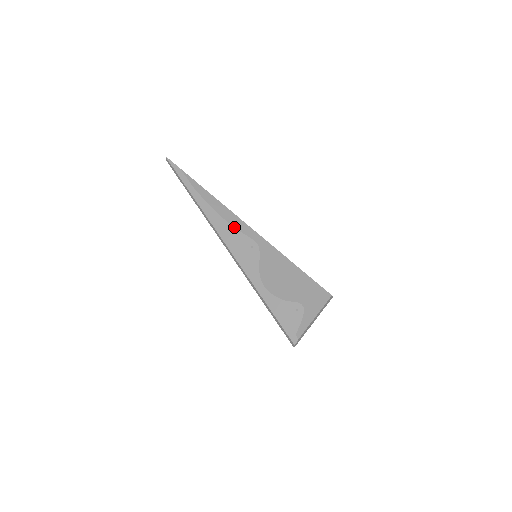
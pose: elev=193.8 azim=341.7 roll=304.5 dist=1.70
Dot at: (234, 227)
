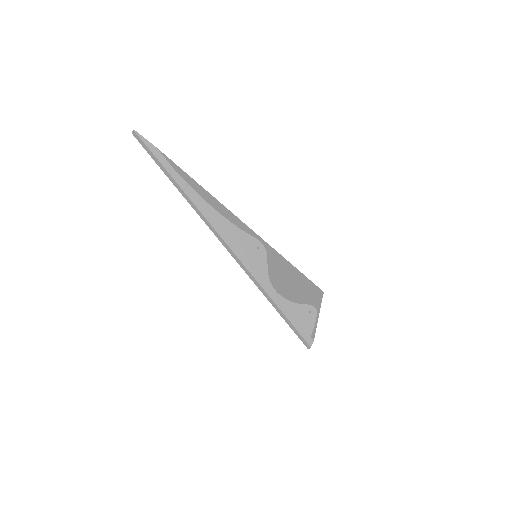
Dot at: occluded
